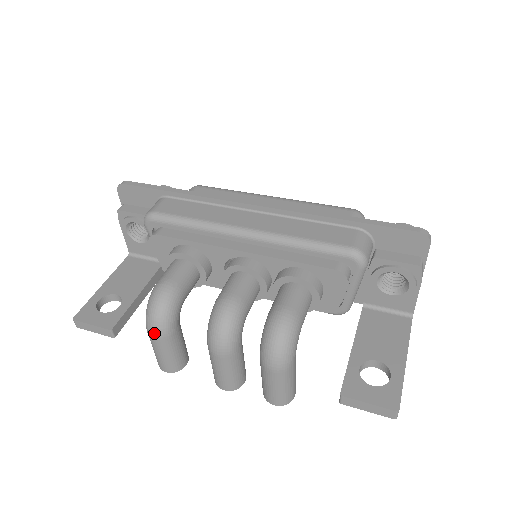
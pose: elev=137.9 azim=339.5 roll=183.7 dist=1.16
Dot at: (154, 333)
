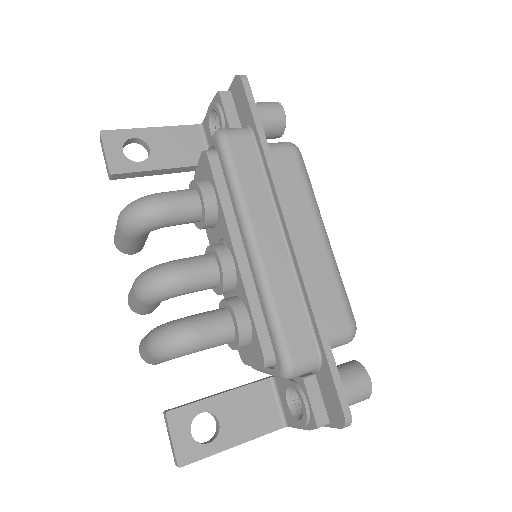
Dot at: (119, 223)
